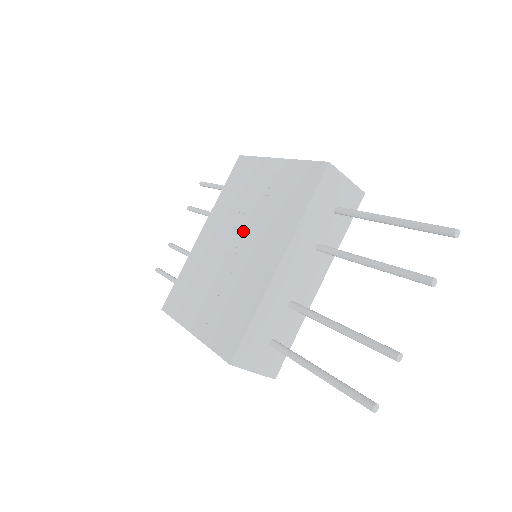
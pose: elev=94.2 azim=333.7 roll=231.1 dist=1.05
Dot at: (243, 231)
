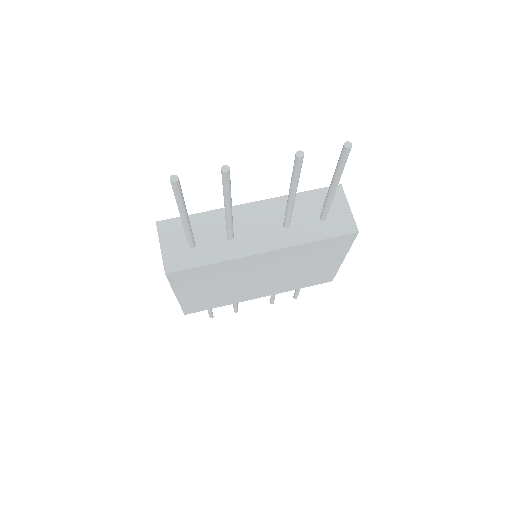
Dot at: occluded
